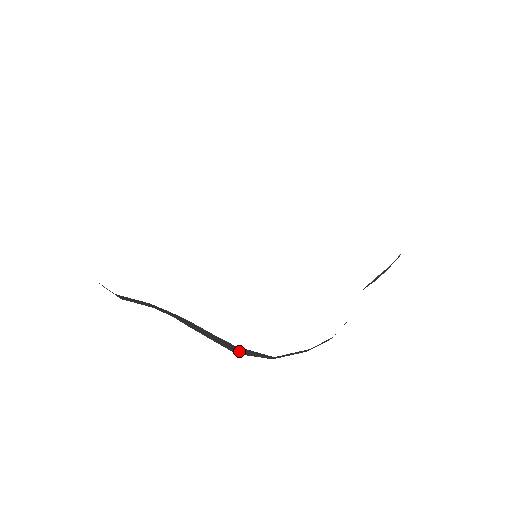
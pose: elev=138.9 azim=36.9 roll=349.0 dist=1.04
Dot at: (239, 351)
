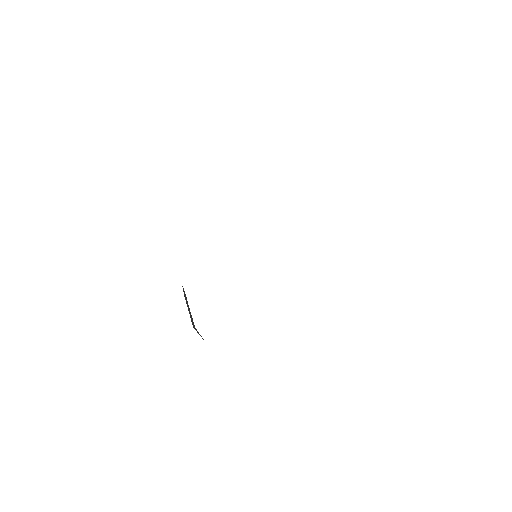
Dot at: (195, 329)
